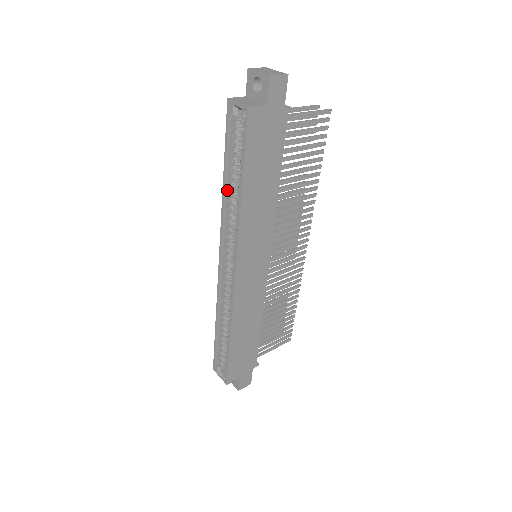
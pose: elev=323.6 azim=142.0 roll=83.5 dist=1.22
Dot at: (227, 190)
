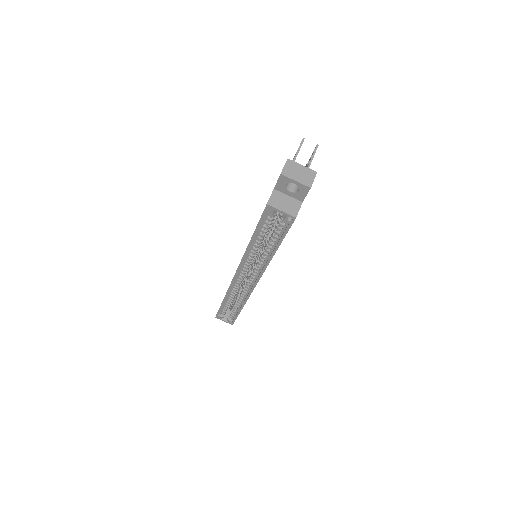
Dot at: (251, 245)
